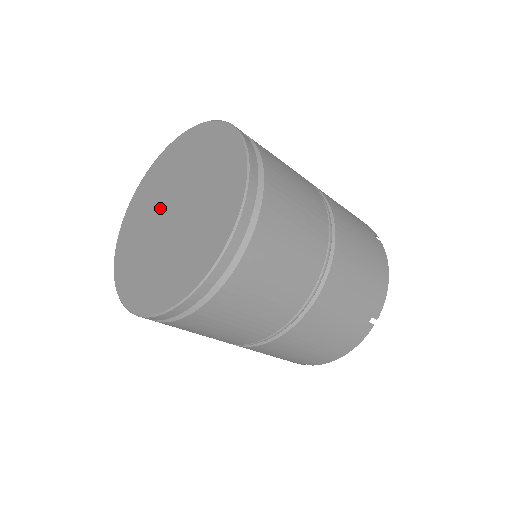
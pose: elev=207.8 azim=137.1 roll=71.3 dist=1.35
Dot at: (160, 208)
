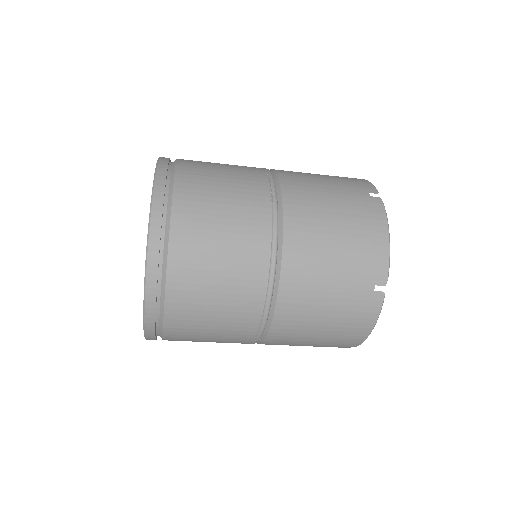
Dot at: occluded
